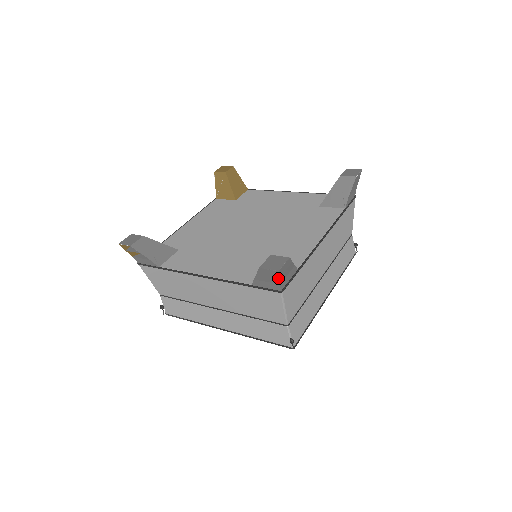
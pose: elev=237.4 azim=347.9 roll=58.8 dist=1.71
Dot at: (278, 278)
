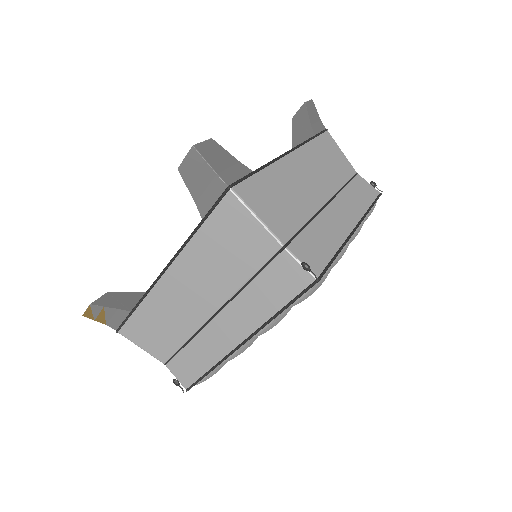
Dot at: (205, 162)
